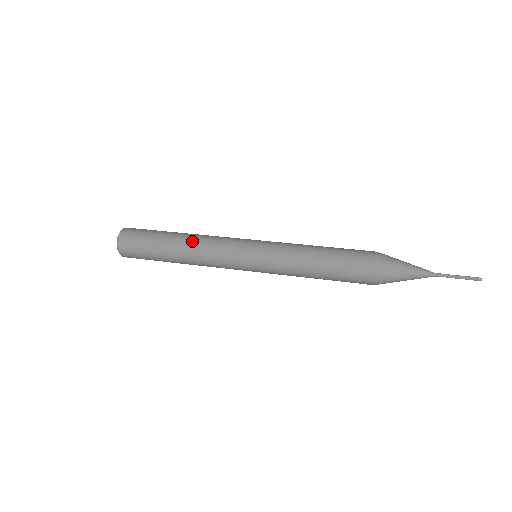
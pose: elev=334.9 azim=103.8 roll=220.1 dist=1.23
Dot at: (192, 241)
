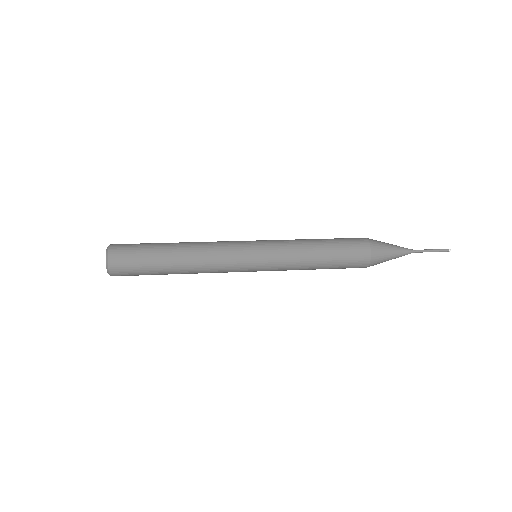
Dot at: (193, 242)
